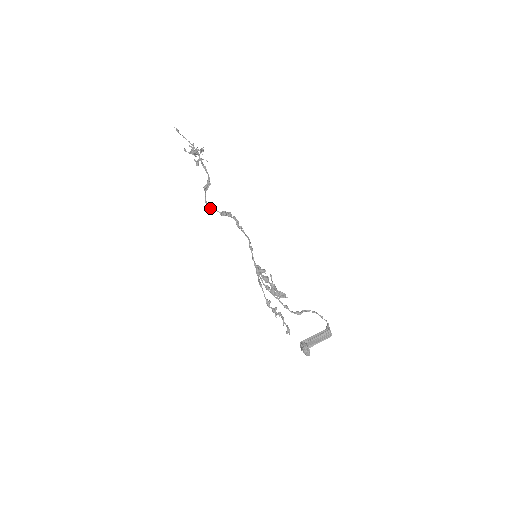
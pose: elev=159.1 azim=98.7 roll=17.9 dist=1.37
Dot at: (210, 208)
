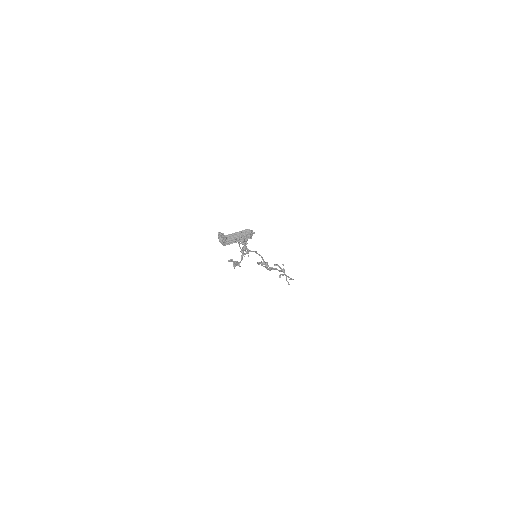
Dot at: (258, 263)
